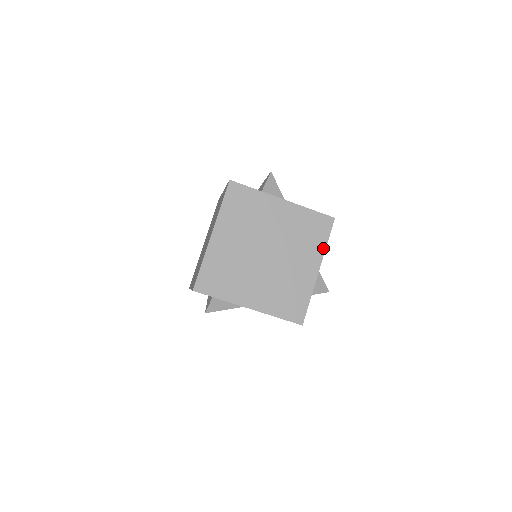
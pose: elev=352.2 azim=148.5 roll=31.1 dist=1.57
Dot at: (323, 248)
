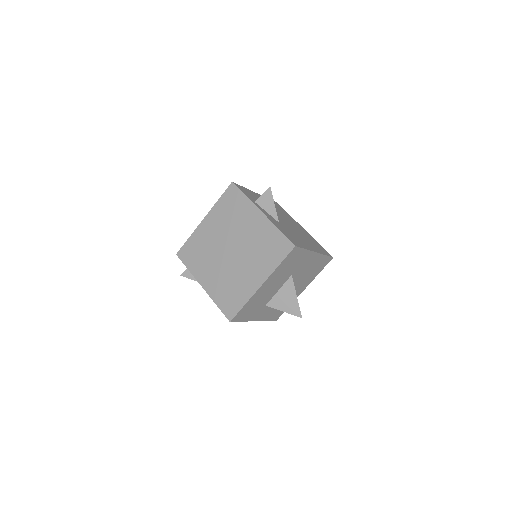
Dot at: (274, 267)
